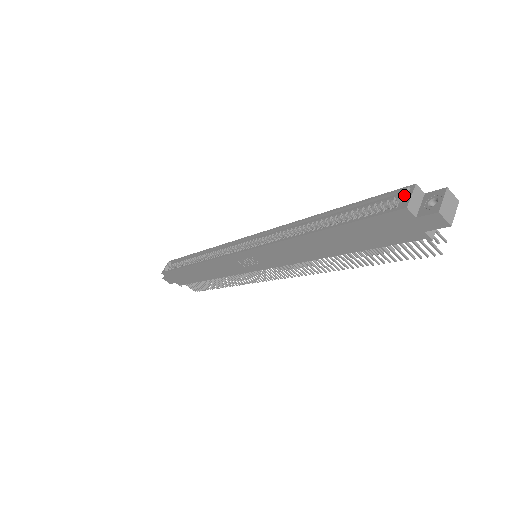
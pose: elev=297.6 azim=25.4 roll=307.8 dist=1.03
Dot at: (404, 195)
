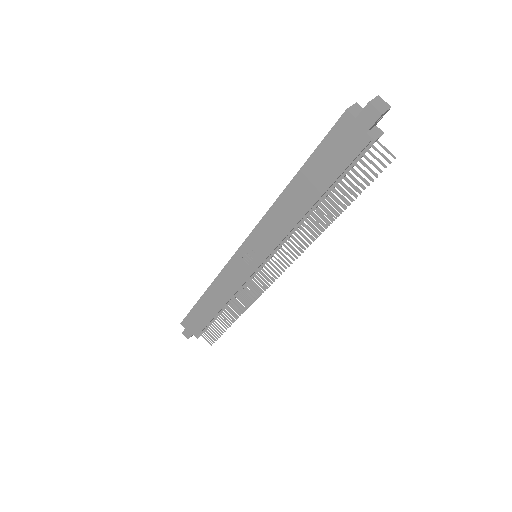
Dot at: occluded
